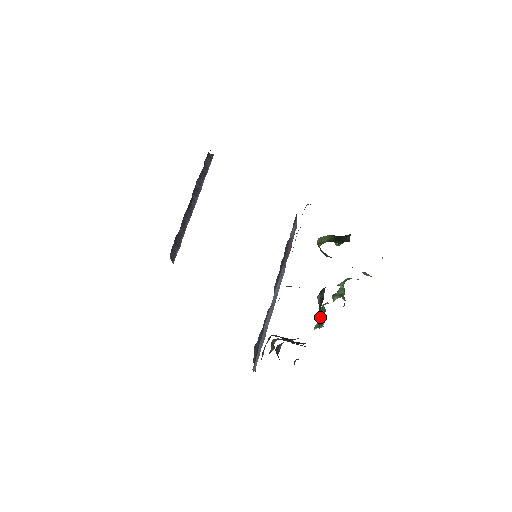
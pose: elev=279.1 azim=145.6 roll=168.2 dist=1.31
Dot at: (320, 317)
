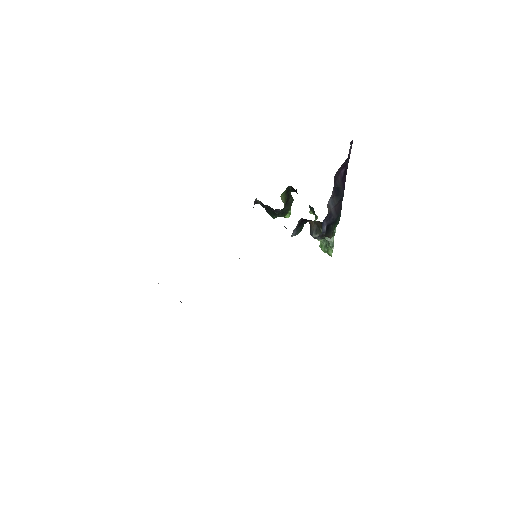
Dot at: occluded
